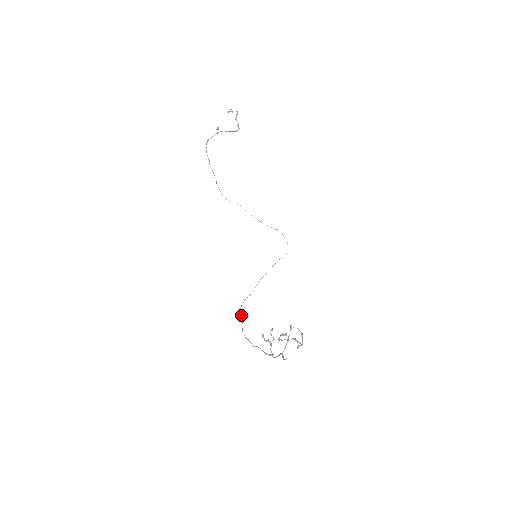
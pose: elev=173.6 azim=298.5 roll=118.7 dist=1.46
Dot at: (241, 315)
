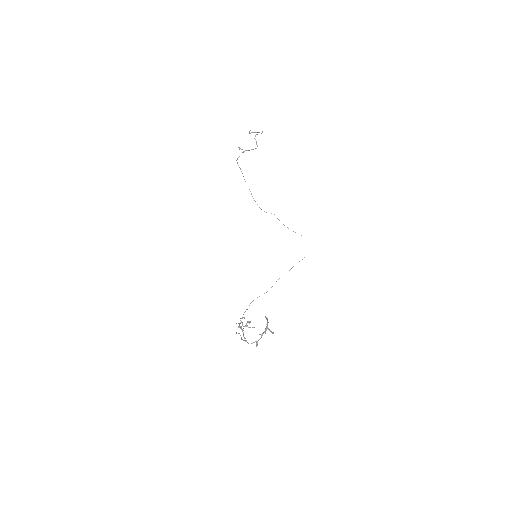
Dot at: occluded
